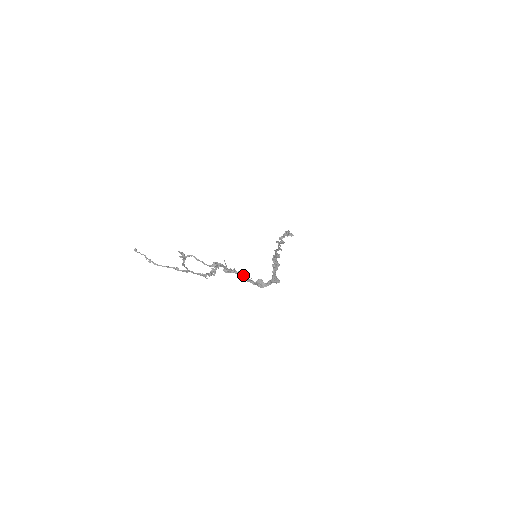
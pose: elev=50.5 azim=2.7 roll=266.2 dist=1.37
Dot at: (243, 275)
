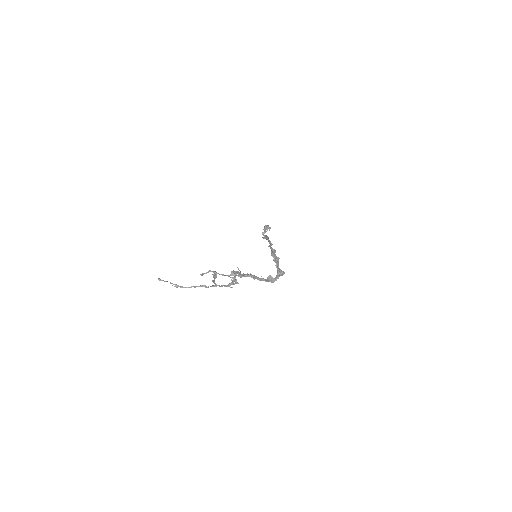
Dot at: (255, 276)
